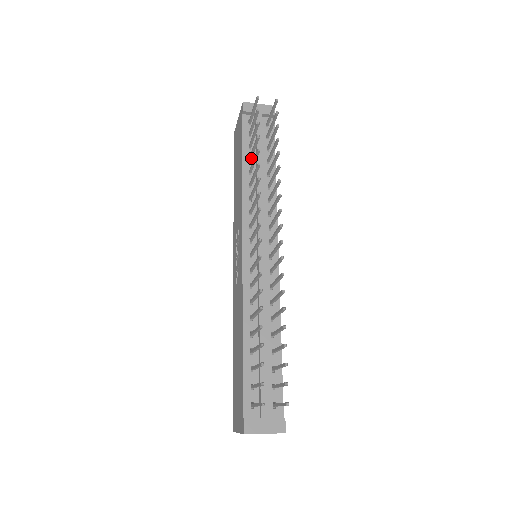
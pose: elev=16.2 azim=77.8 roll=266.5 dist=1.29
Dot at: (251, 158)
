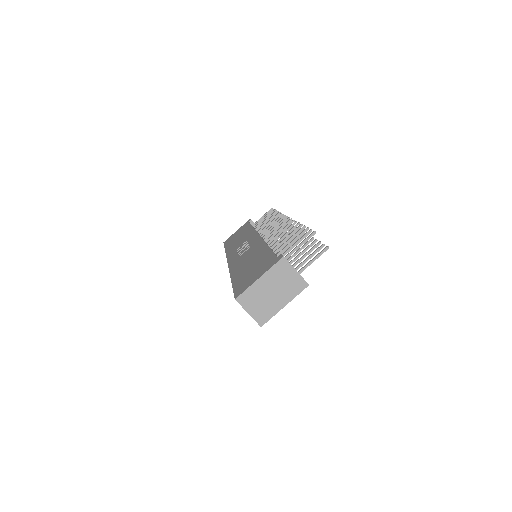
Dot at: occluded
